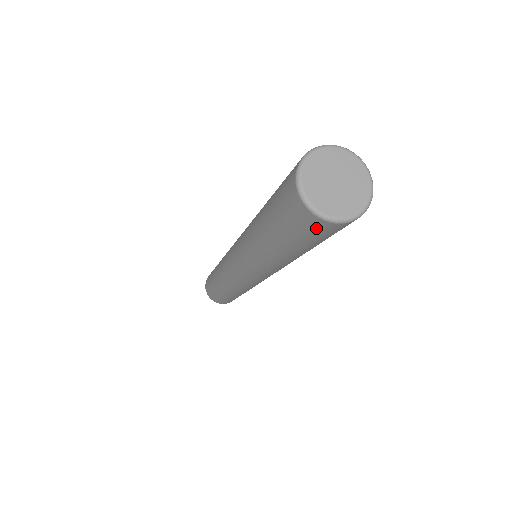
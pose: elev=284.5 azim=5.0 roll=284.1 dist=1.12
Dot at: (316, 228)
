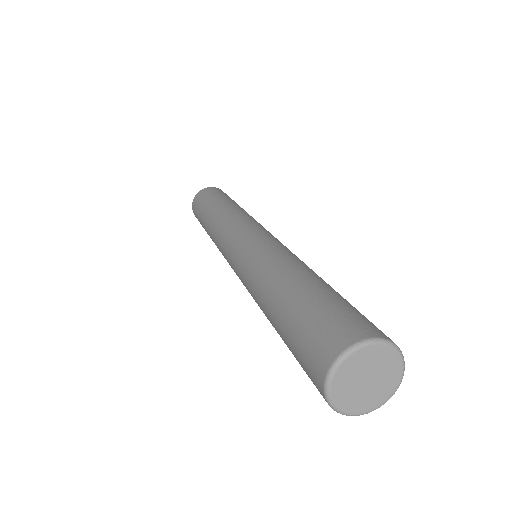
Dot at: occluded
